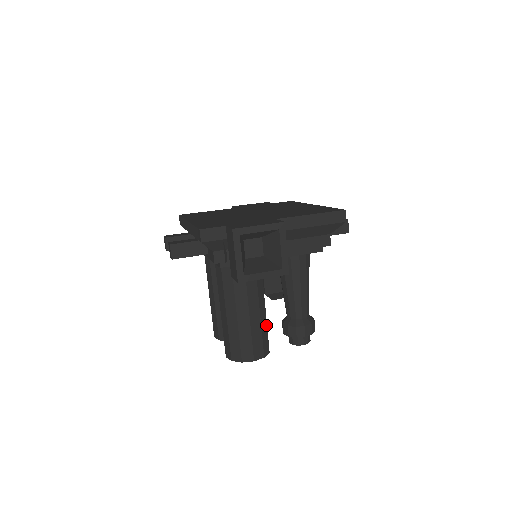
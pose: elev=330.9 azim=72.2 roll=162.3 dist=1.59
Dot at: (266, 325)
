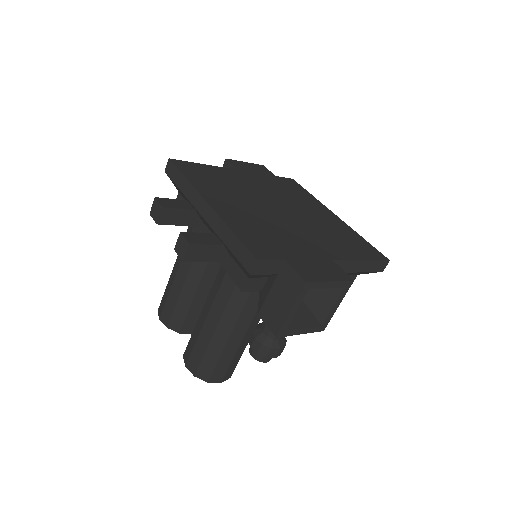
Dot at: occluded
